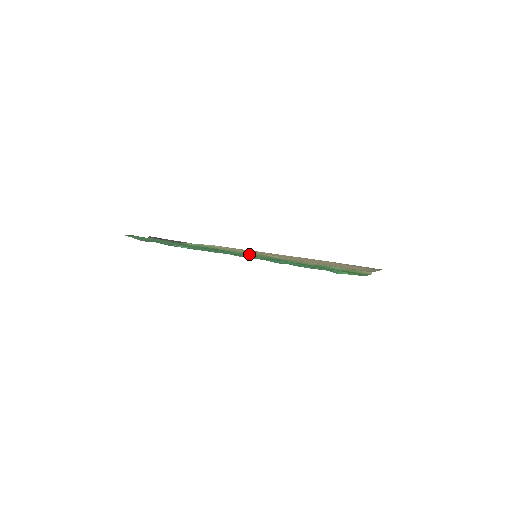
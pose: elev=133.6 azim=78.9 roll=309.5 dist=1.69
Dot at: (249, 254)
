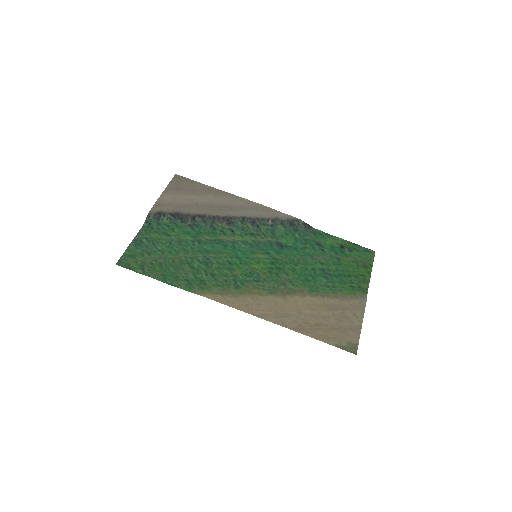
Dot at: (242, 286)
